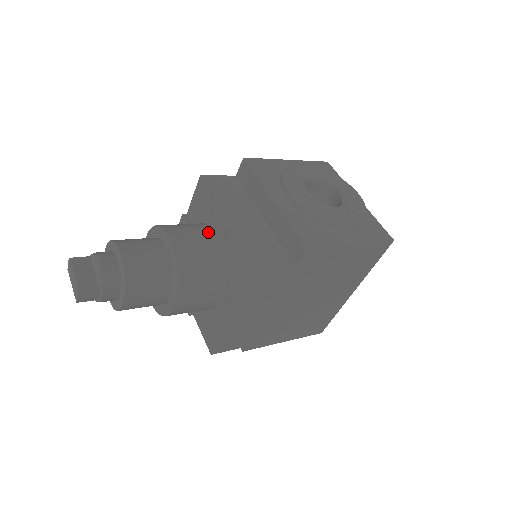
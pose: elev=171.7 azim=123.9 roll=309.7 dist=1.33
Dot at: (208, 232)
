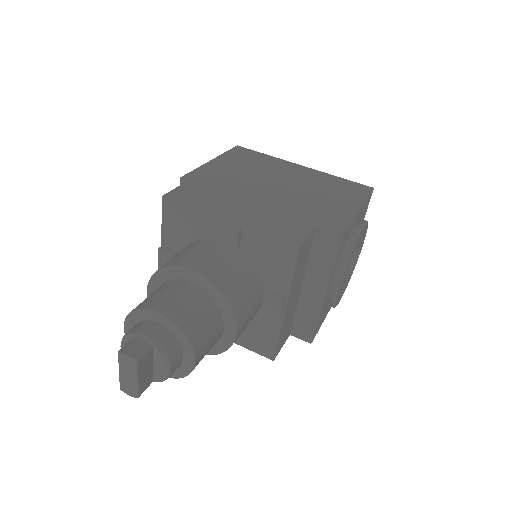
Dot at: (260, 300)
